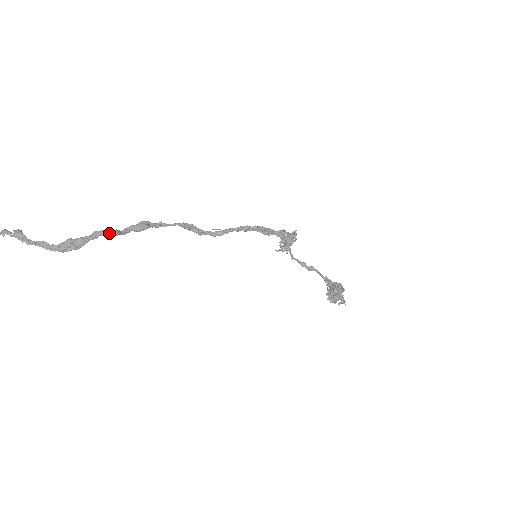
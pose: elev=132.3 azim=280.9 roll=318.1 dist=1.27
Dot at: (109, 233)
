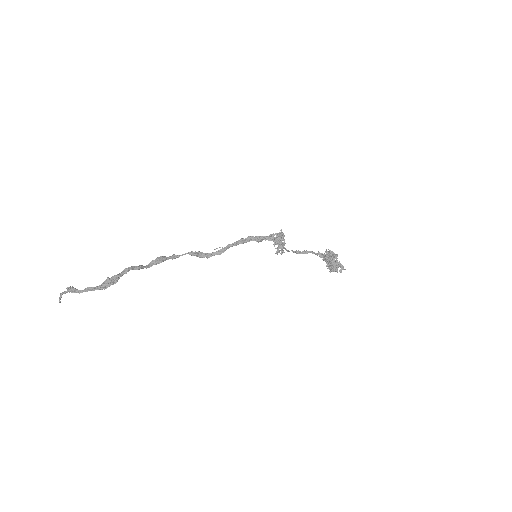
Dot at: (136, 267)
